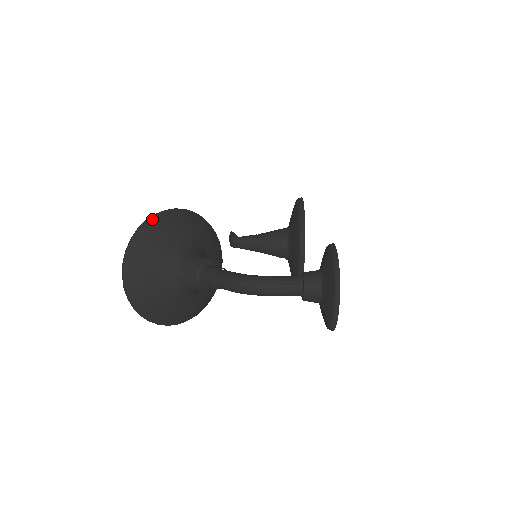
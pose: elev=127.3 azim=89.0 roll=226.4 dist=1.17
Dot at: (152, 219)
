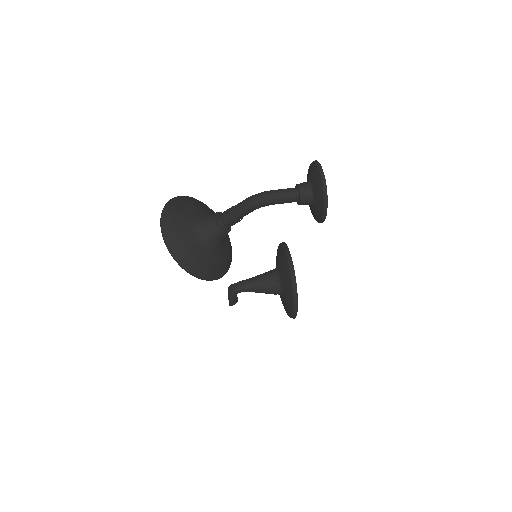
Dot at: (179, 197)
